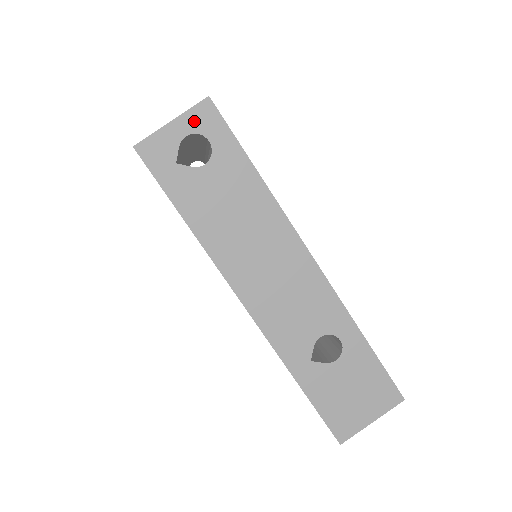
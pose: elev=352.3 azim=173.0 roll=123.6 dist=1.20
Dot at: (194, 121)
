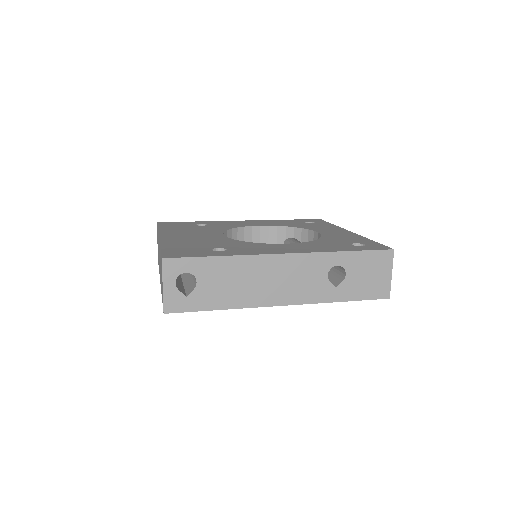
Dot at: (170, 274)
